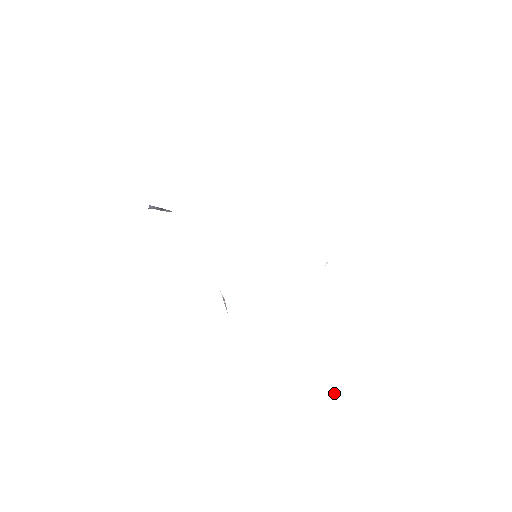
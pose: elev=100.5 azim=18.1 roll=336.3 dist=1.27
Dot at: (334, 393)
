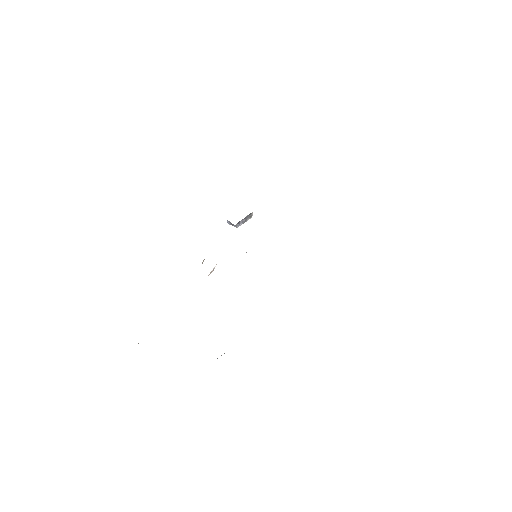
Dot at: occluded
